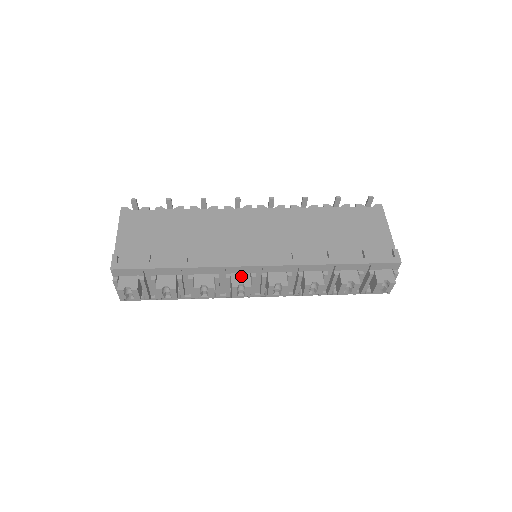
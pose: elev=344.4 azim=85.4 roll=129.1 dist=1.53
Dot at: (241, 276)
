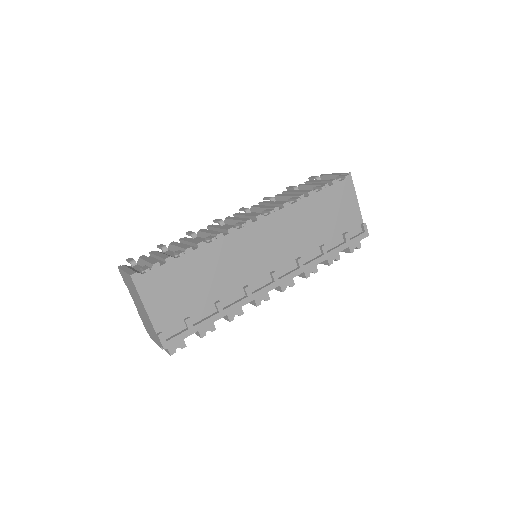
Dot at: occluded
